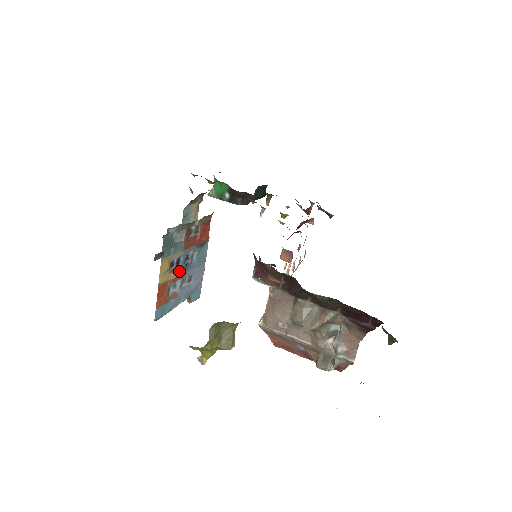
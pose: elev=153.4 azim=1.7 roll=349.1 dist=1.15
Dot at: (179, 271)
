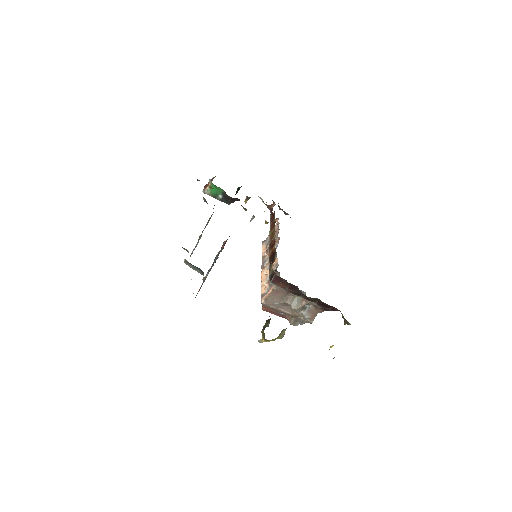
Dot at: (210, 268)
